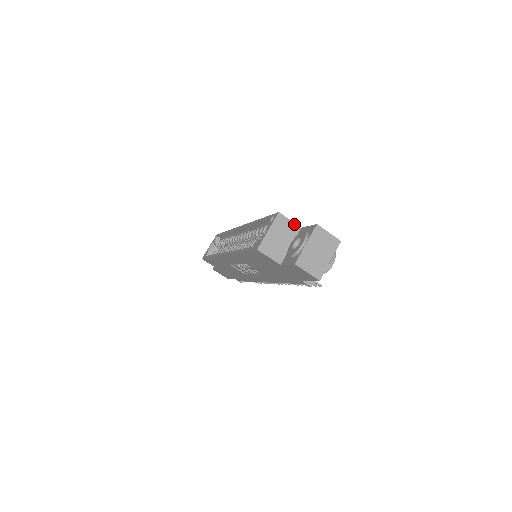
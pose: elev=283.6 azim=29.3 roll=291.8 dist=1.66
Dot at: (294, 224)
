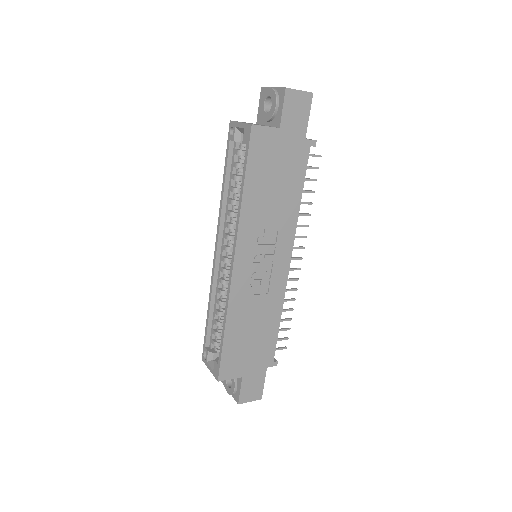
Dot at: occluded
